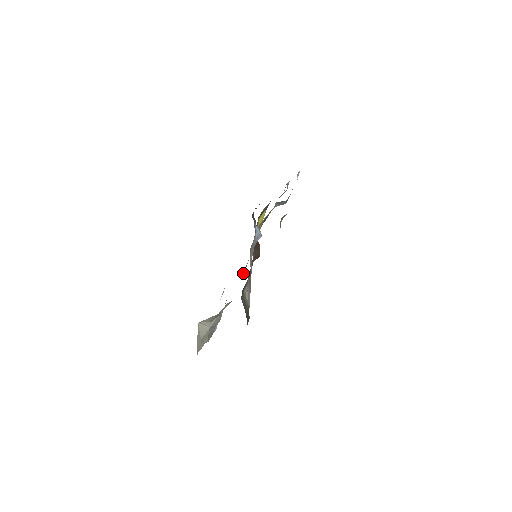
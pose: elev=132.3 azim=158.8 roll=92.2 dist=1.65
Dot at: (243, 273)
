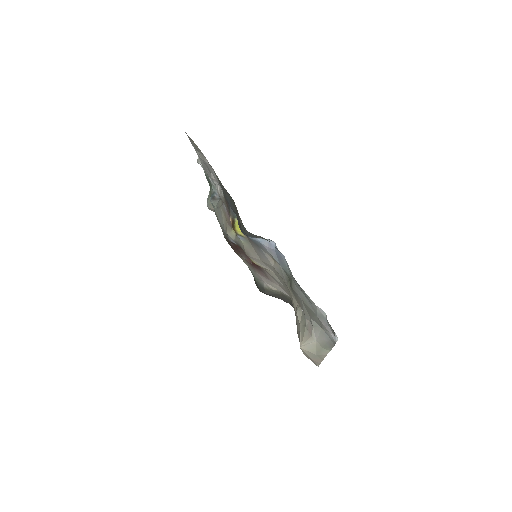
Dot at: (286, 281)
